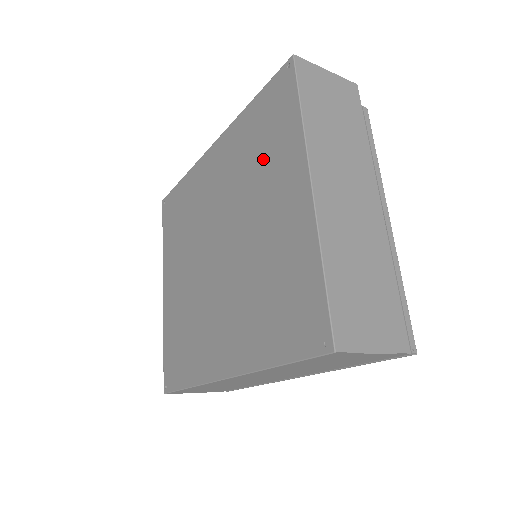
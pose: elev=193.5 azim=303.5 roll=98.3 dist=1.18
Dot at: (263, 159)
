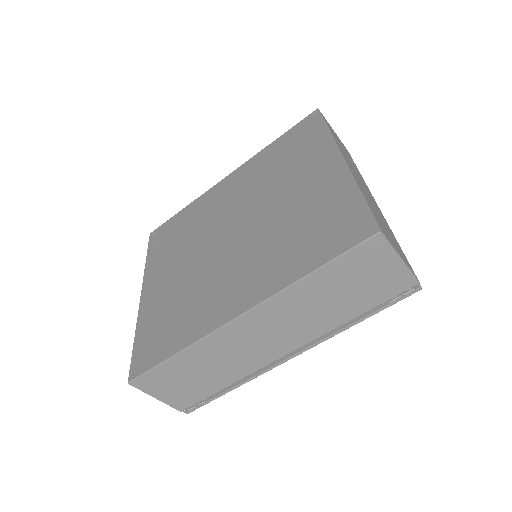
Dot at: (289, 163)
